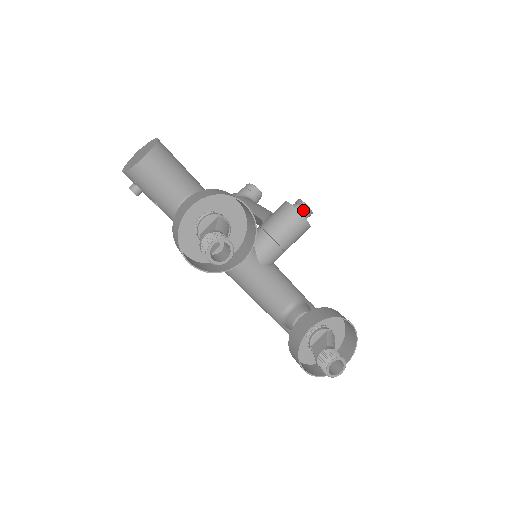
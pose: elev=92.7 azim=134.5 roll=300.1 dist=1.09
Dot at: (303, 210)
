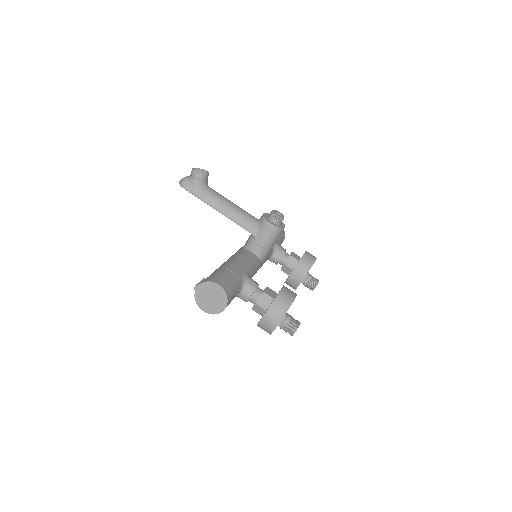
Dot at: (281, 222)
